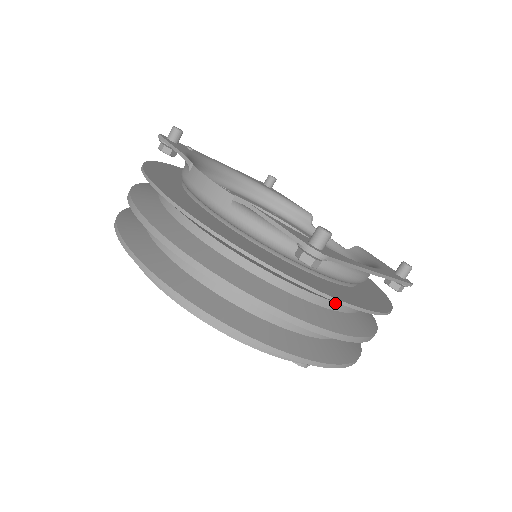
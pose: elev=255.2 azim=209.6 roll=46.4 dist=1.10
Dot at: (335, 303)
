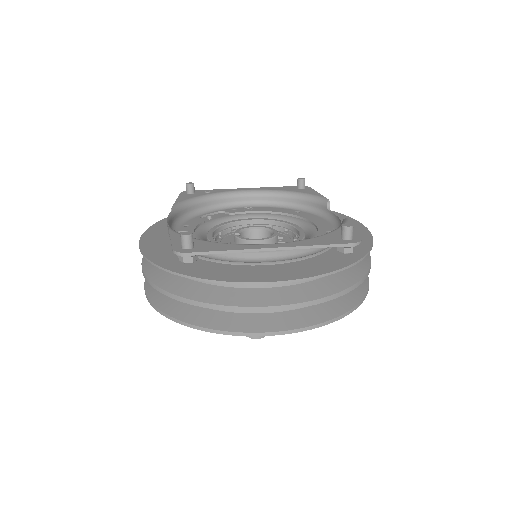
Dot at: occluded
